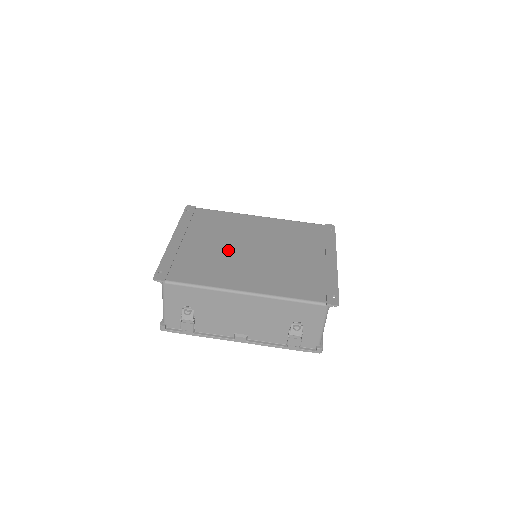
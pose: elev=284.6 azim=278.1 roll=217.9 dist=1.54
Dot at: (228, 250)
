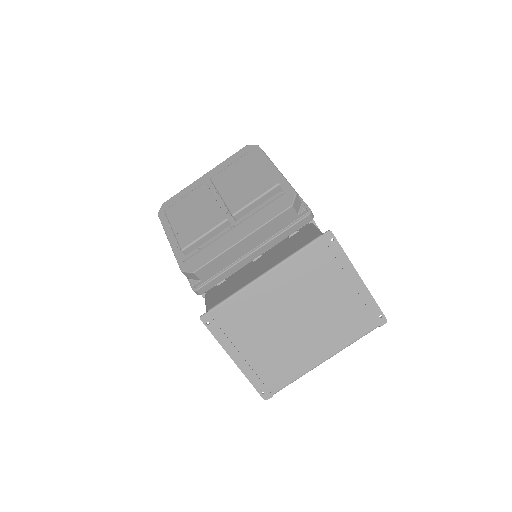
Dot at: (281, 337)
